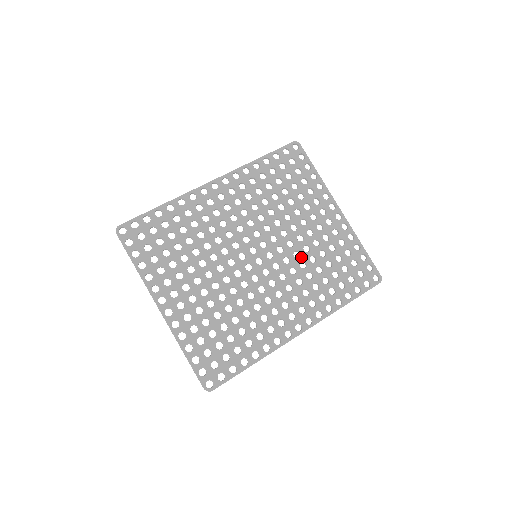
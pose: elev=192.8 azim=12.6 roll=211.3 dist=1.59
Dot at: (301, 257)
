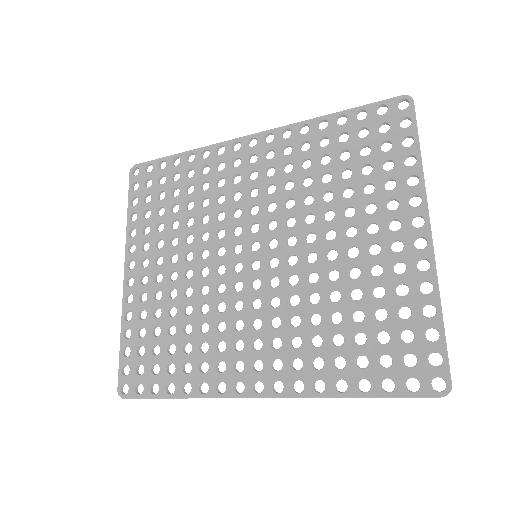
Dot at: (317, 284)
